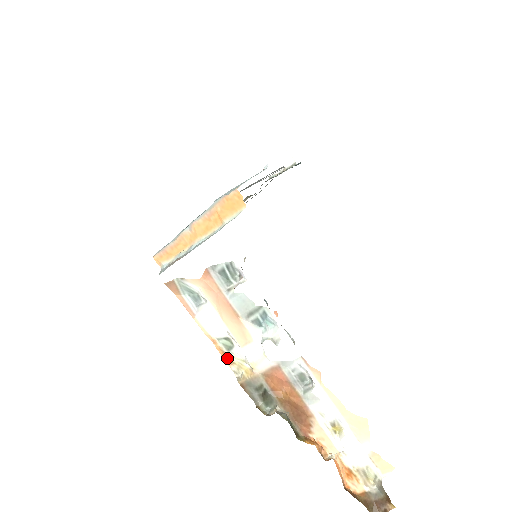
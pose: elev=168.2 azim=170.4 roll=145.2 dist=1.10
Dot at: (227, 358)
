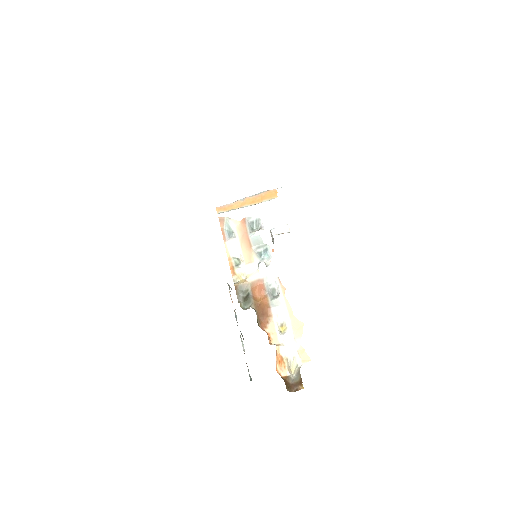
Dot at: (233, 270)
